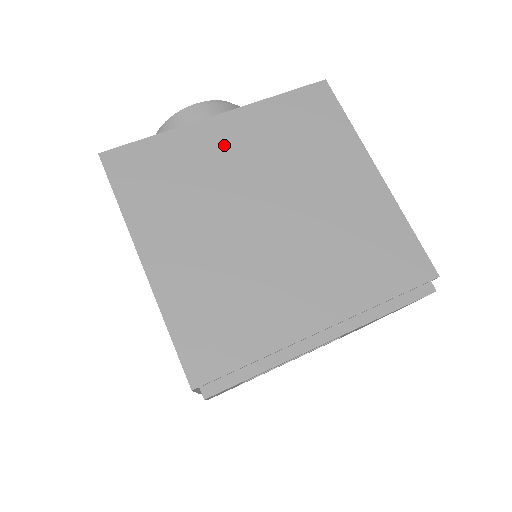
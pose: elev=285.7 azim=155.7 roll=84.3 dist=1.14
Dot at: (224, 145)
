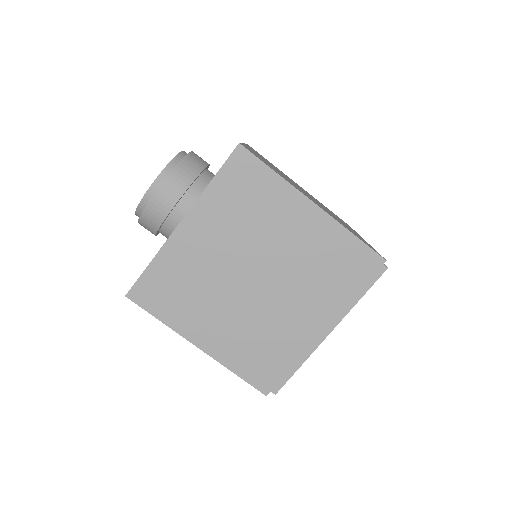
Dot at: (198, 245)
